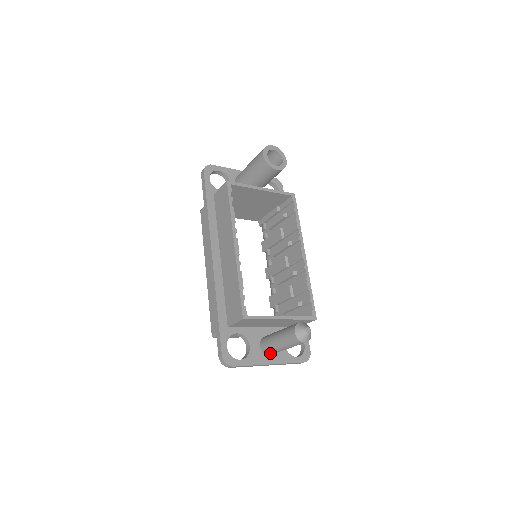
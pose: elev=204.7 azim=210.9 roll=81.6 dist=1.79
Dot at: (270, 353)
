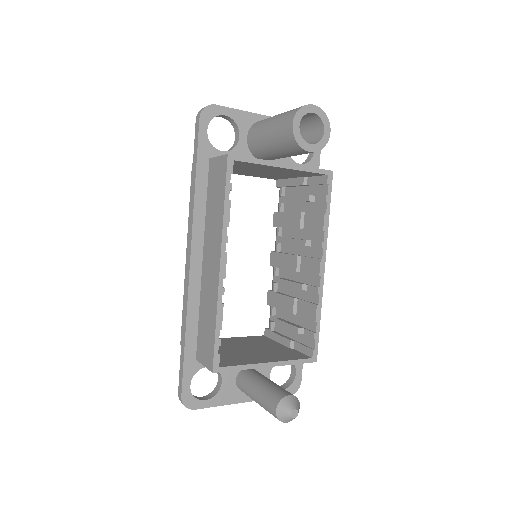
Dot at: occluded
